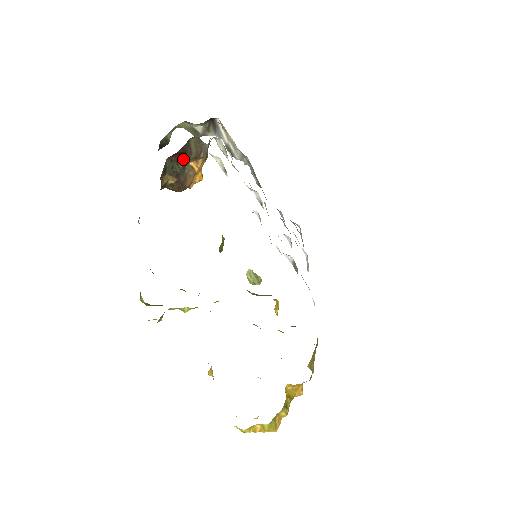
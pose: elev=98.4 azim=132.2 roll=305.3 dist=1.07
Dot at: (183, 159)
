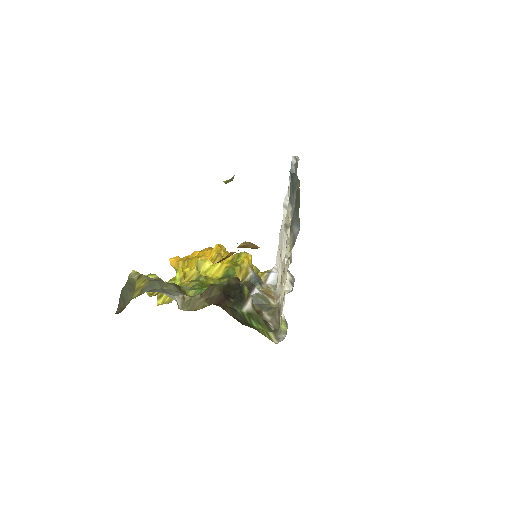
Dot at: occluded
